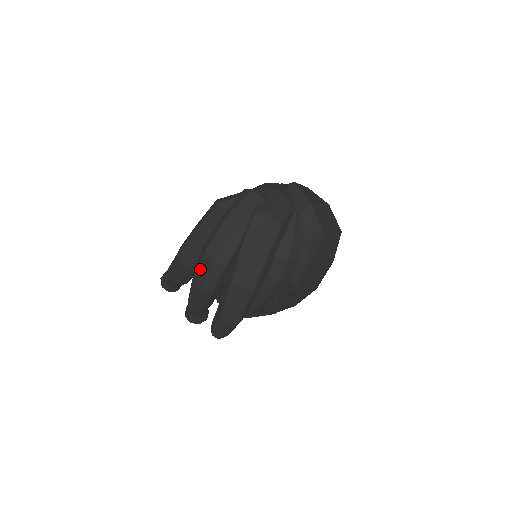
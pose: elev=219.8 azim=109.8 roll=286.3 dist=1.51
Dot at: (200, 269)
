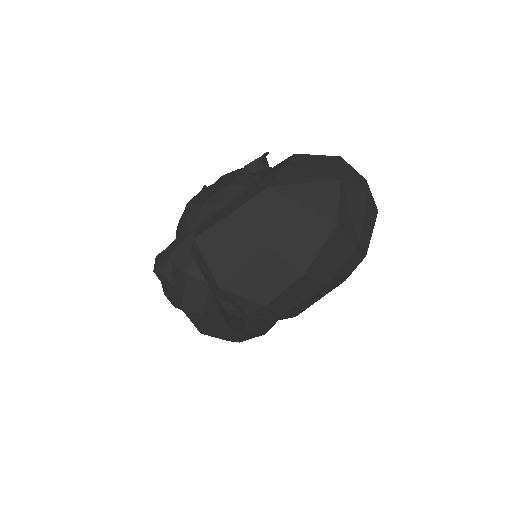
Dot at: occluded
